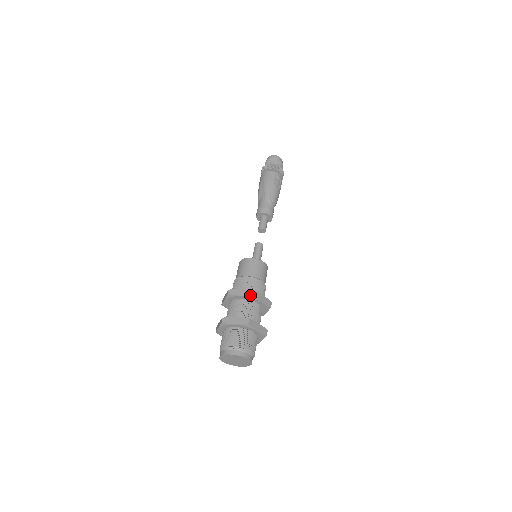
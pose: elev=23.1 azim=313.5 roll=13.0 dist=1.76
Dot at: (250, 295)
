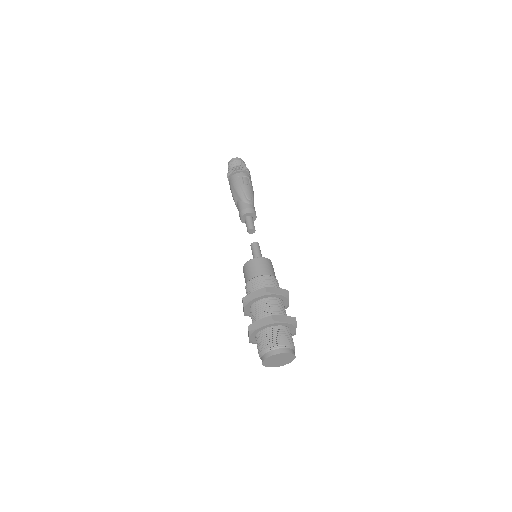
Dot at: (263, 293)
